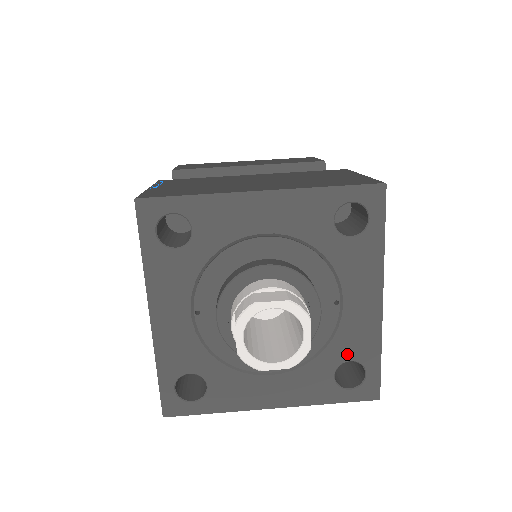
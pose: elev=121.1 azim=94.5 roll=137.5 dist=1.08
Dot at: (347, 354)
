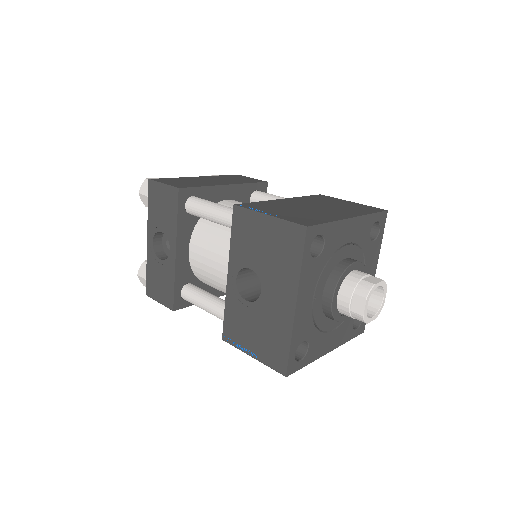
Dot at: occluded
